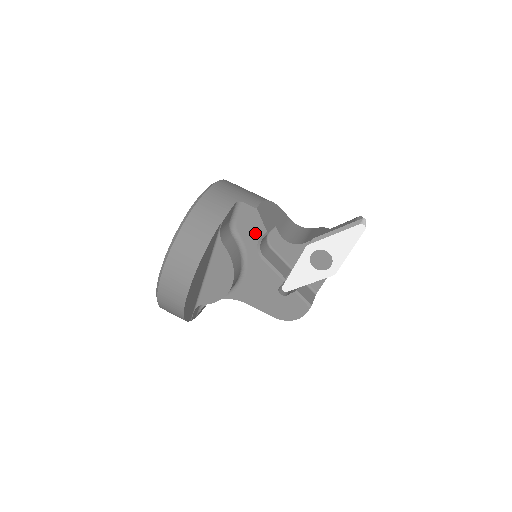
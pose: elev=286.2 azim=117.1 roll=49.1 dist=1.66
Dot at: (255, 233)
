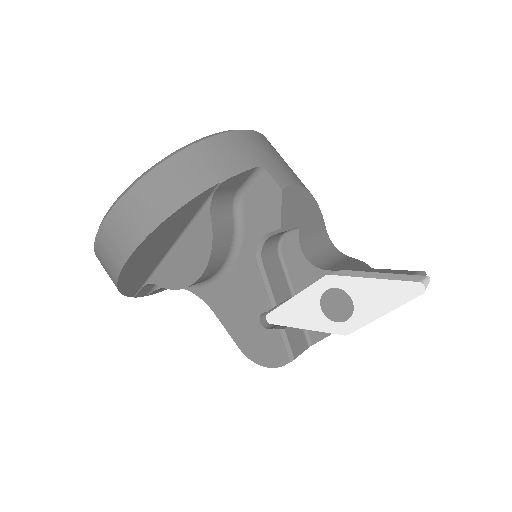
Dot at: (264, 223)
